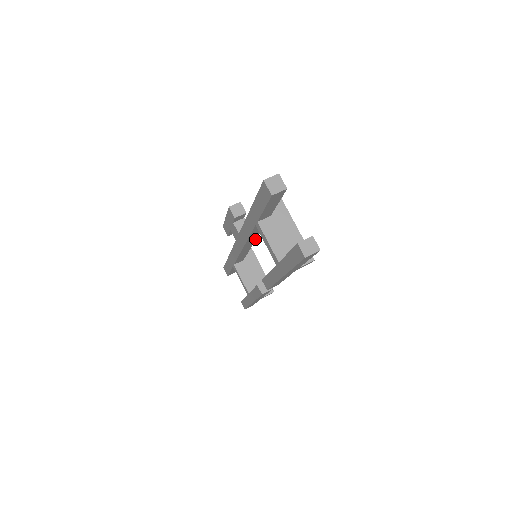
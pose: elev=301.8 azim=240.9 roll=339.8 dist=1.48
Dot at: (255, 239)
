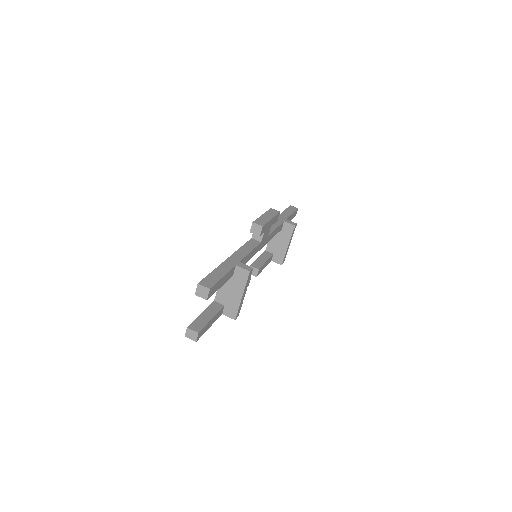
Dot at: occluded
